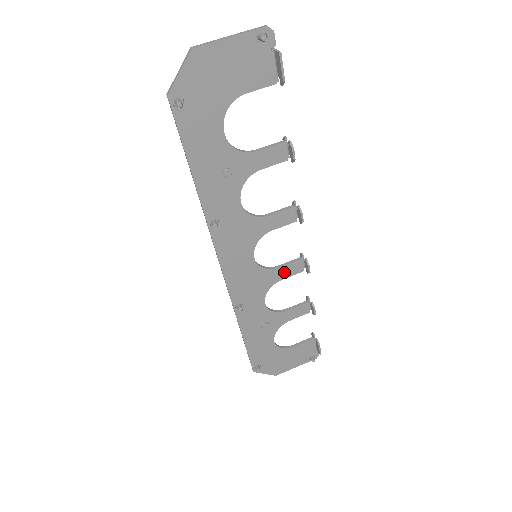
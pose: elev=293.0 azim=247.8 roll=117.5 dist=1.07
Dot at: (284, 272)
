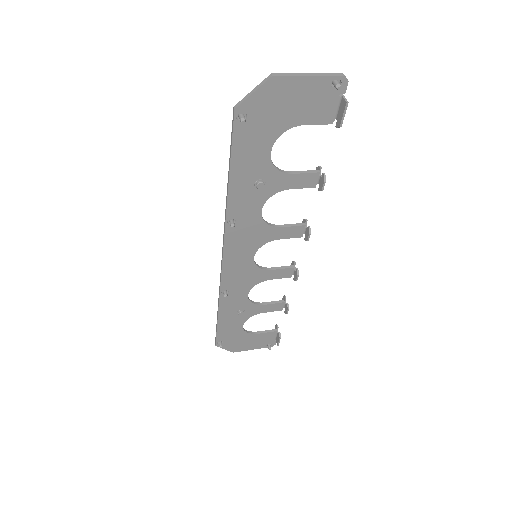
Dot at: (274, 274)
